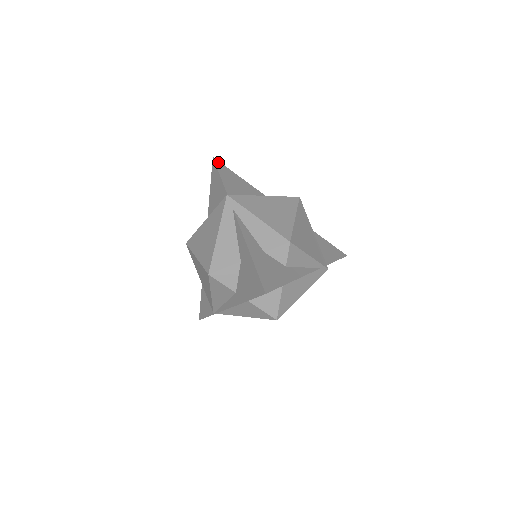
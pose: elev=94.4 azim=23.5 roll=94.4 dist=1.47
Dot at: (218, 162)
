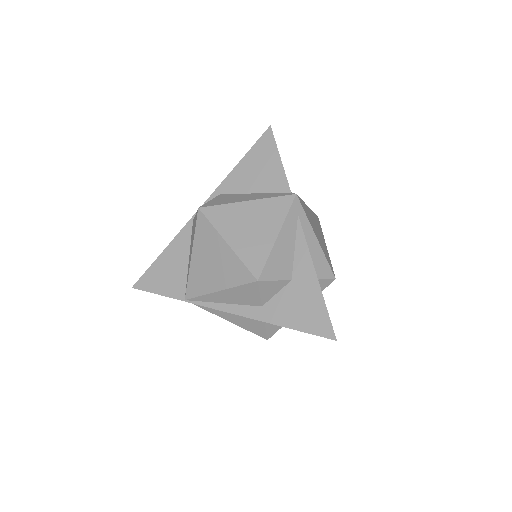
Dot at: (272, 134)
